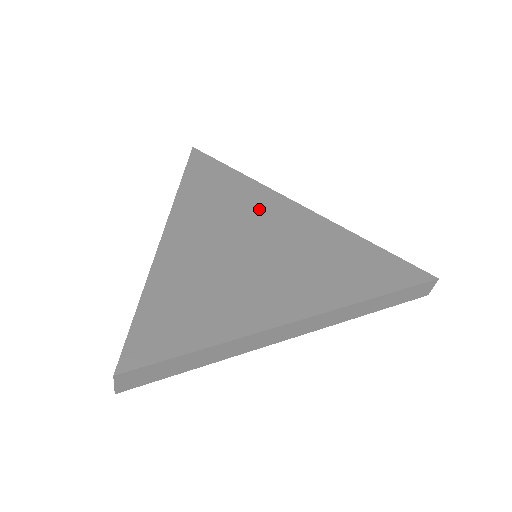
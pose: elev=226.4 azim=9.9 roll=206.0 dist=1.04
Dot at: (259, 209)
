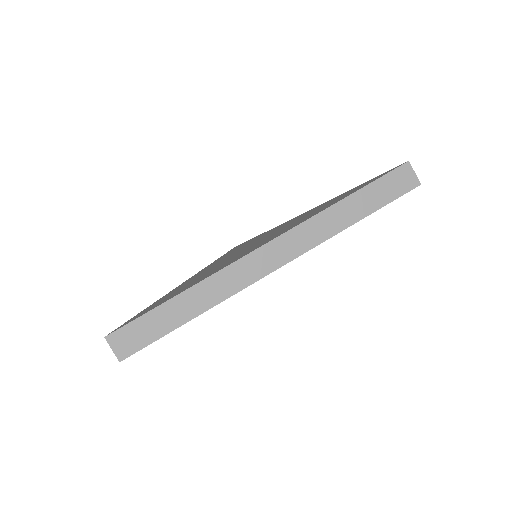
Dot at: (263, 235)
